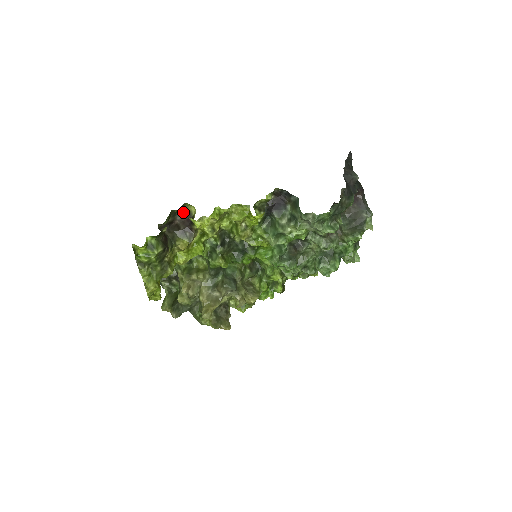
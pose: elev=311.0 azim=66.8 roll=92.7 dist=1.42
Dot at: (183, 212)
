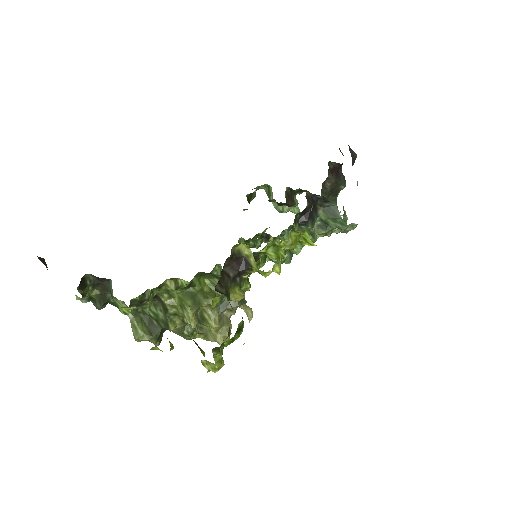
Dot at: (232, 254)
